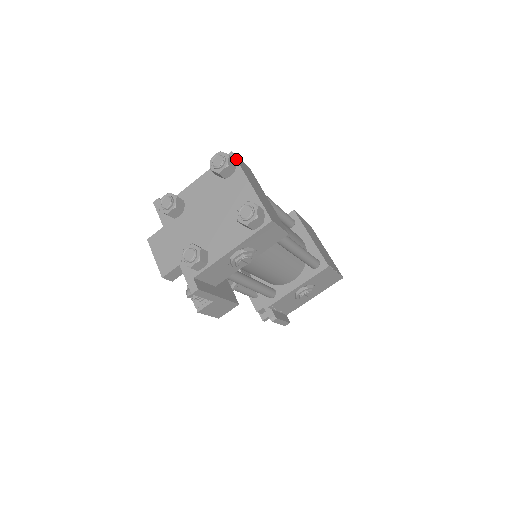
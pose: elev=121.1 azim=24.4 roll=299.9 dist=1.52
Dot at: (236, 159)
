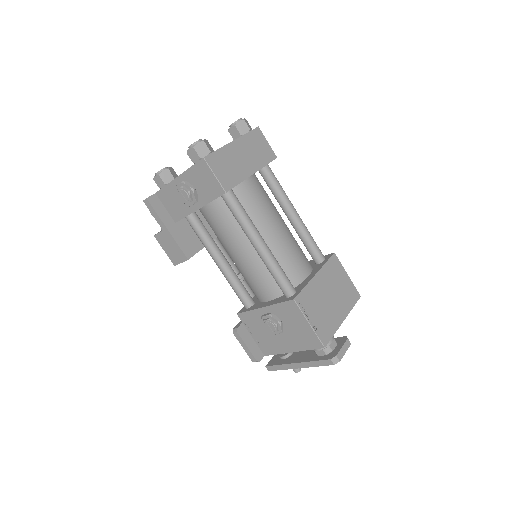
Dot at: occluded
